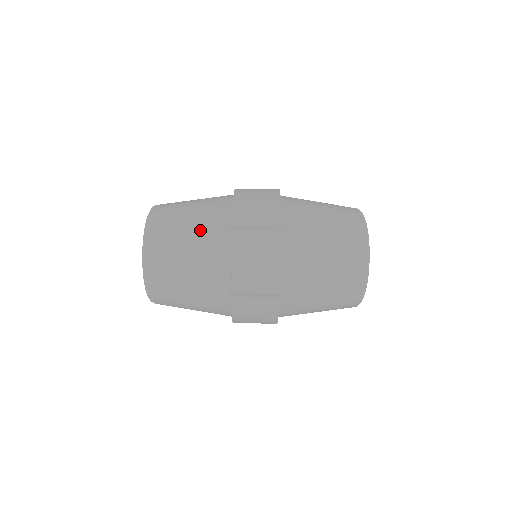
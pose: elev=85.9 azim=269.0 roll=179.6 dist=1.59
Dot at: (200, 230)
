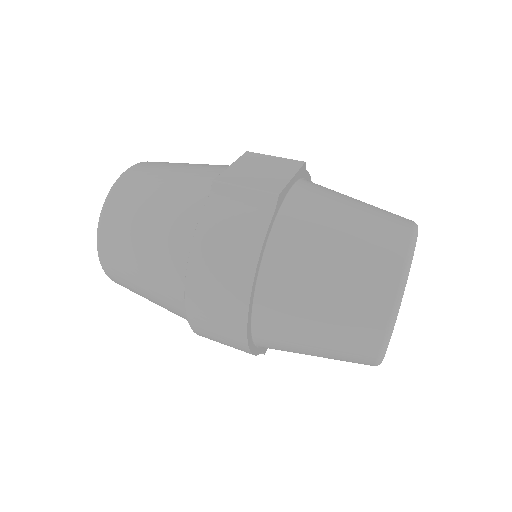
Dot at: occluded
